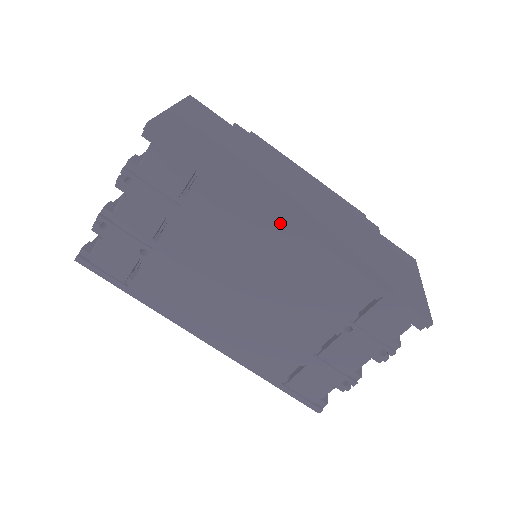
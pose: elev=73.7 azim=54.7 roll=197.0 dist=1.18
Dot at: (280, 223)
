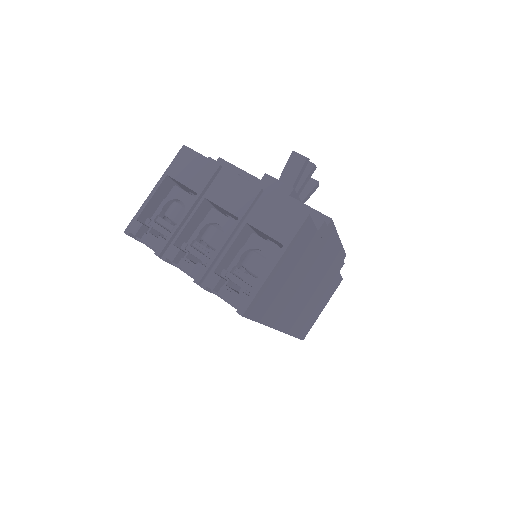
Dot at: occluded
